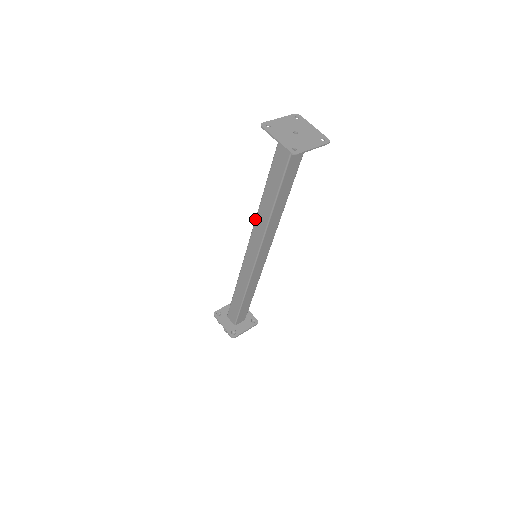
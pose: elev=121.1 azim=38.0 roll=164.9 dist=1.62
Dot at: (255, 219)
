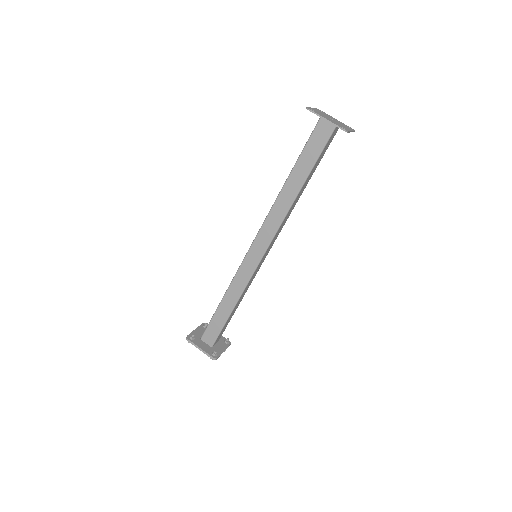
Dot at: occluded
